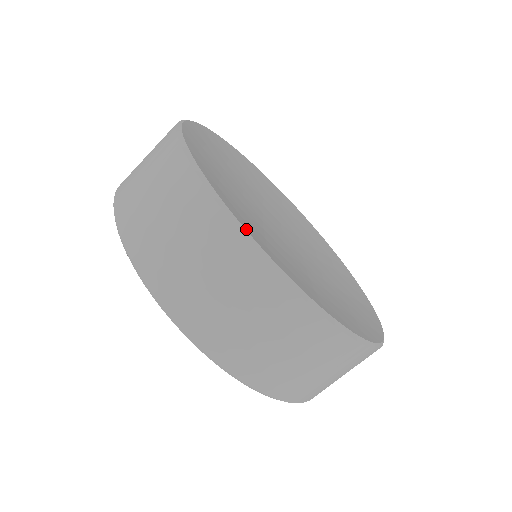
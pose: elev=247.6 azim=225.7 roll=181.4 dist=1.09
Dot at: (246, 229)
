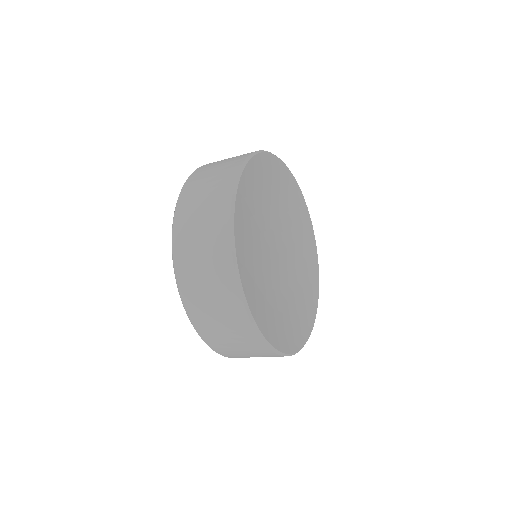
Dot at: (270, 341)
